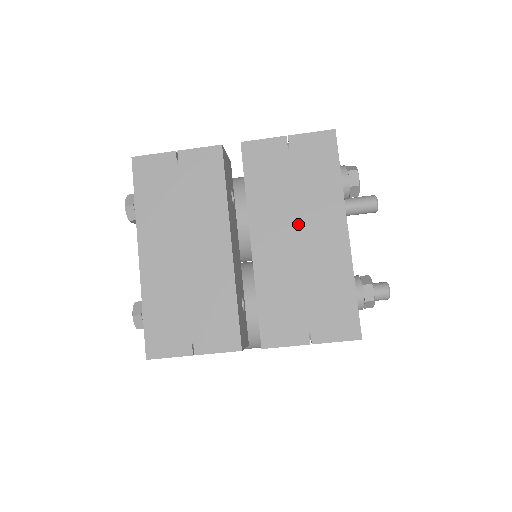
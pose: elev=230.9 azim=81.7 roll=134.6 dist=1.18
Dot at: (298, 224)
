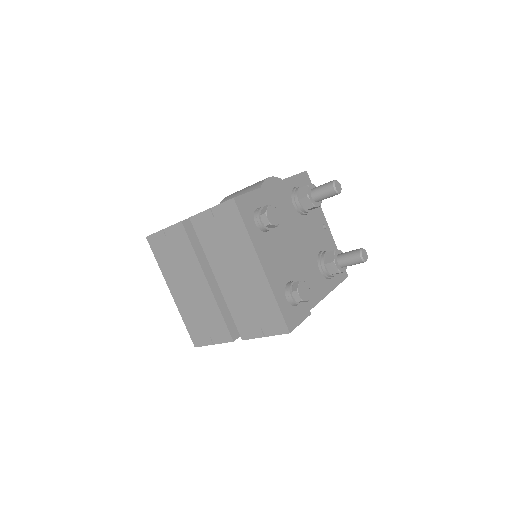
Dot at: (235, 266)
